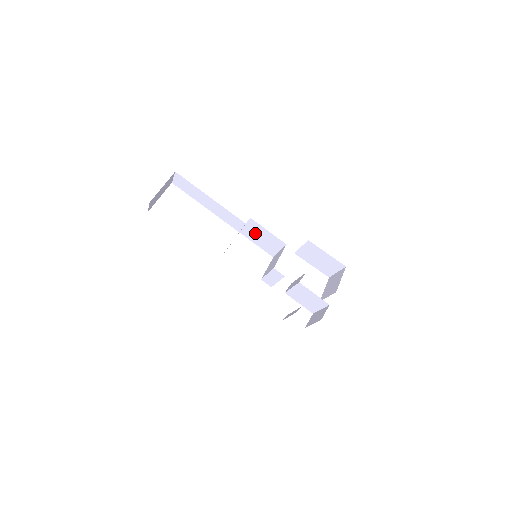
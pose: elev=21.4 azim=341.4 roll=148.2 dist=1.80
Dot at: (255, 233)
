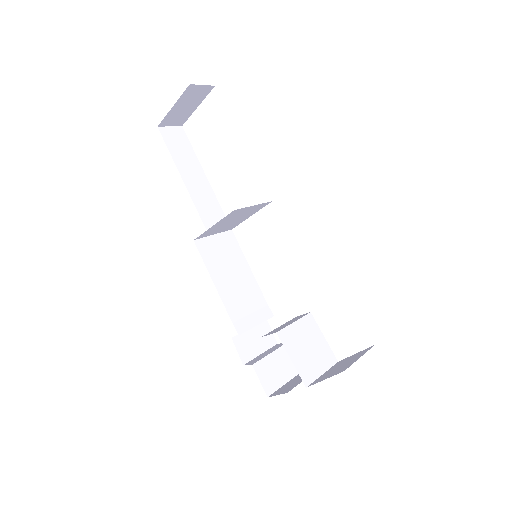
Dot at: occluded
